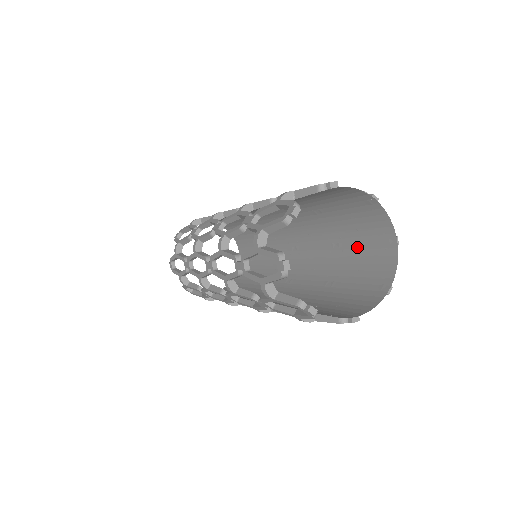
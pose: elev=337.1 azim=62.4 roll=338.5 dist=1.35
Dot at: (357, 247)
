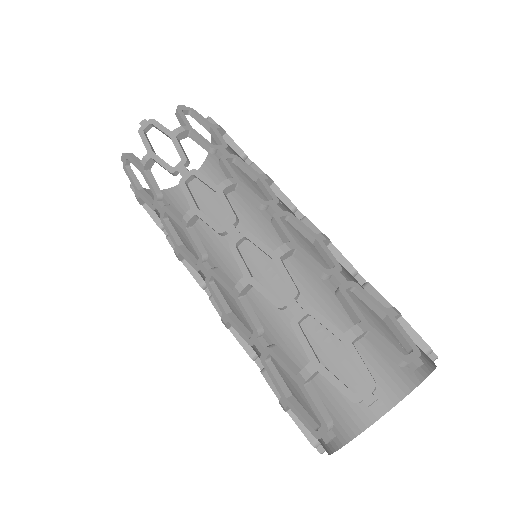
Dot at: occluded
